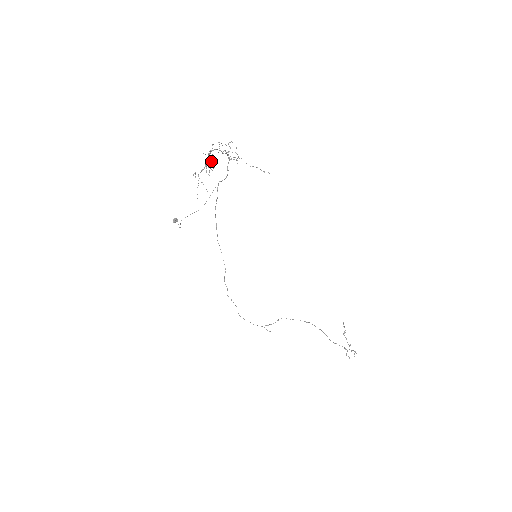
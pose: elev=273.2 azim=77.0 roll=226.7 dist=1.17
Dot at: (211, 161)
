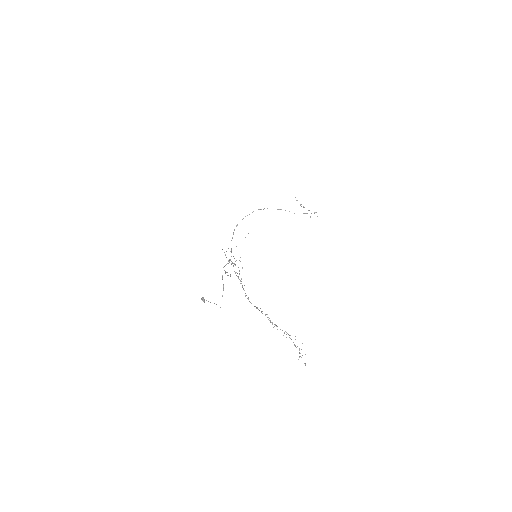
Dot at: (288, 334)
